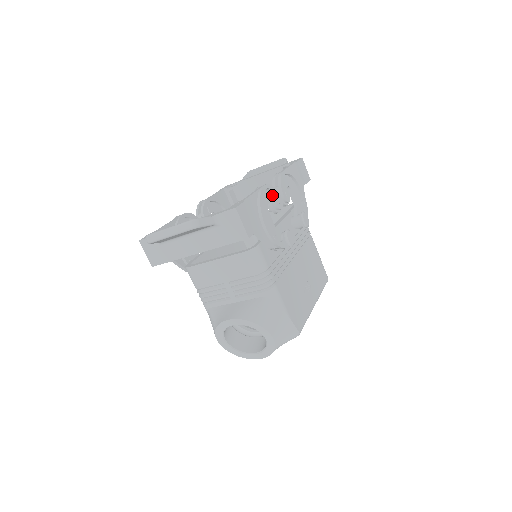
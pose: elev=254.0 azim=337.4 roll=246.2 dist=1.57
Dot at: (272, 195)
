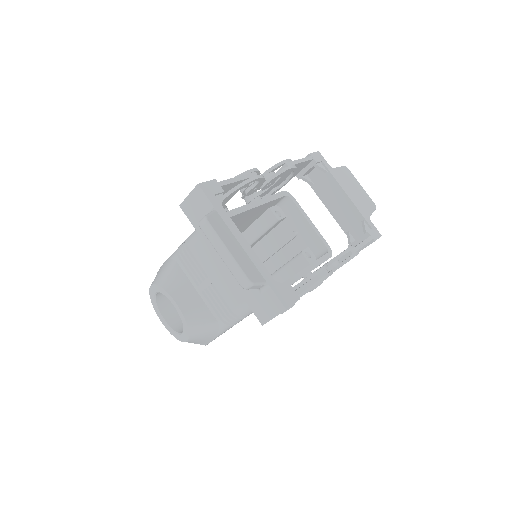
Dot at: occluded
